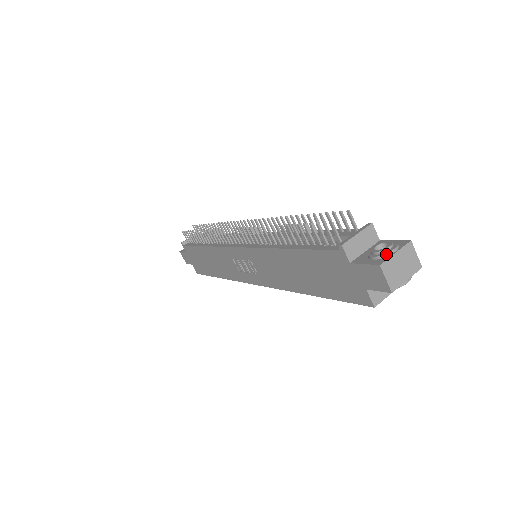
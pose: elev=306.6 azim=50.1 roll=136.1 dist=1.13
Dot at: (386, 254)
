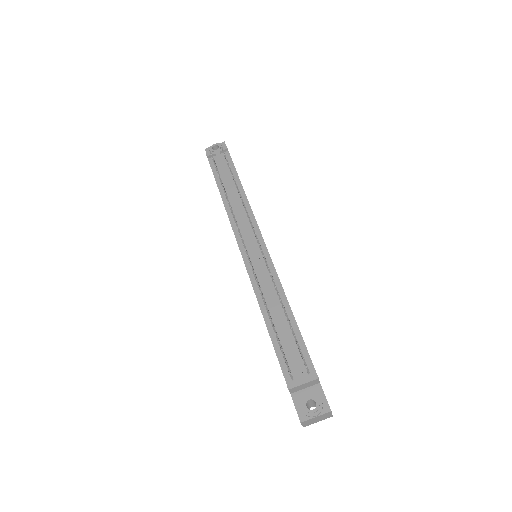
Dot at: (309, 416)
